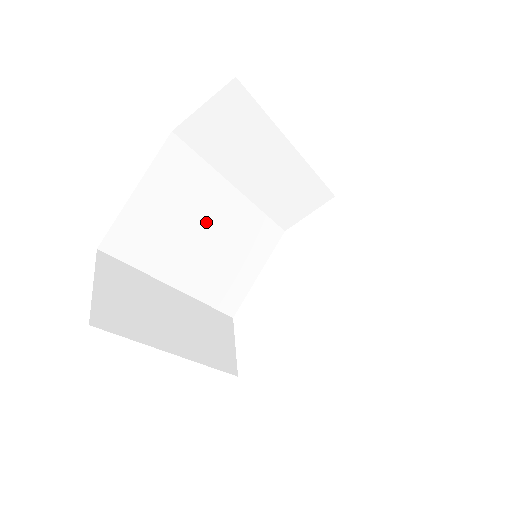
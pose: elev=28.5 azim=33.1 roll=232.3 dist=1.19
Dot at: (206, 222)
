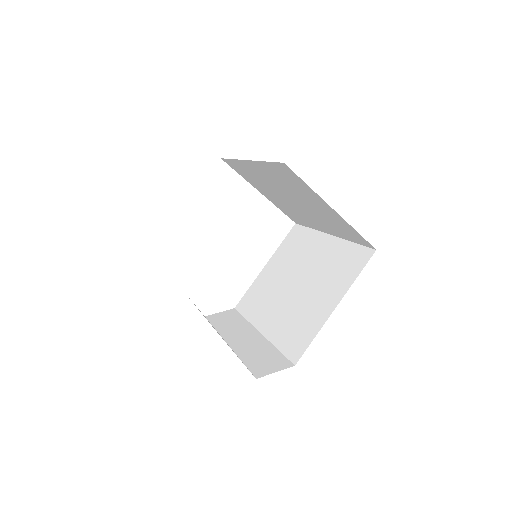
Dot at: occluded
